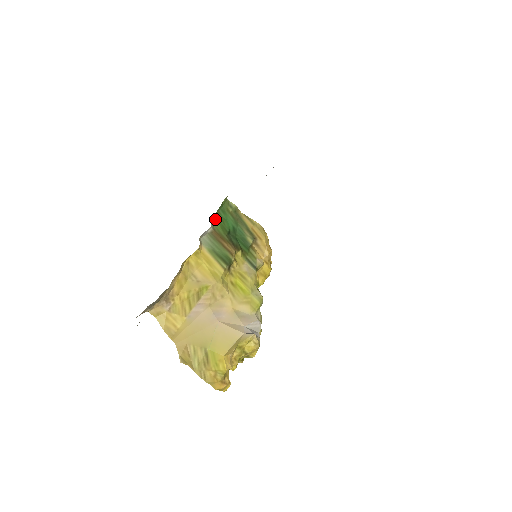
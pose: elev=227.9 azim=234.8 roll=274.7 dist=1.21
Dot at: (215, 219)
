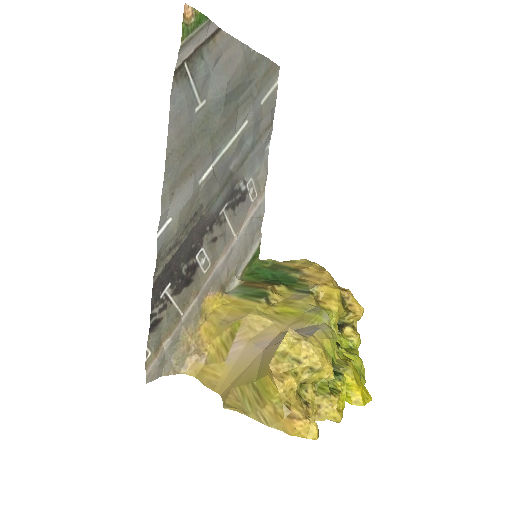
Dot at: (246, 275)
